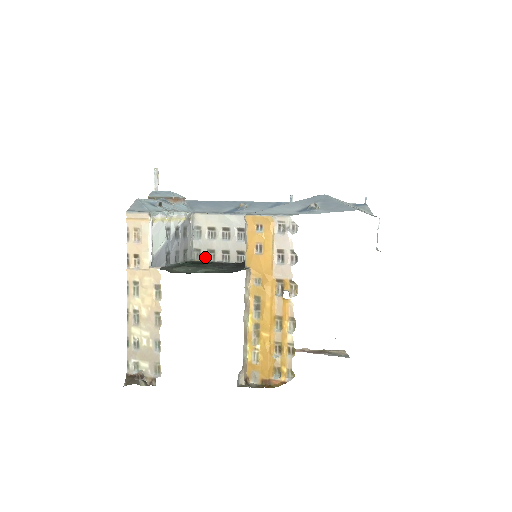
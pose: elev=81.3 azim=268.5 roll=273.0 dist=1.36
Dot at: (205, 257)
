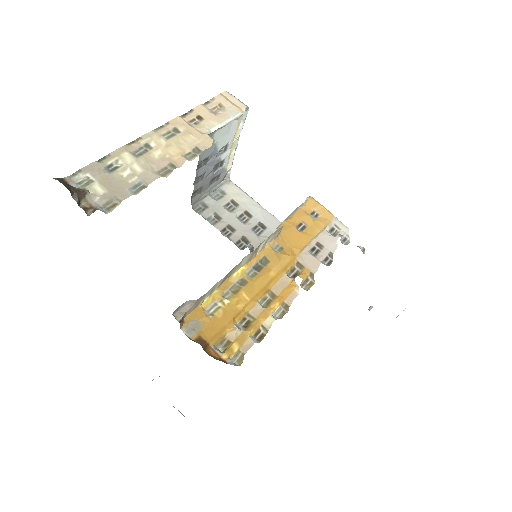
Dot at: (206, 215)
